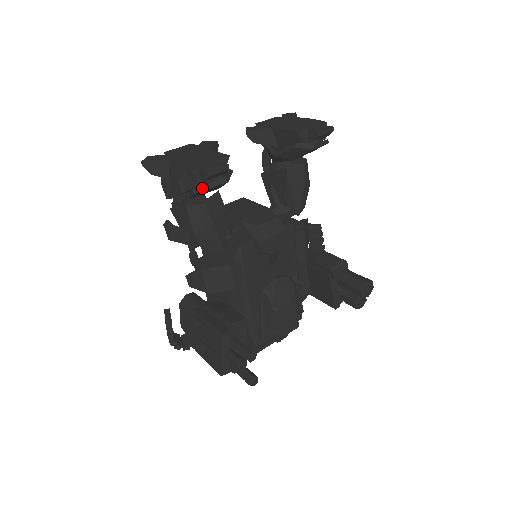
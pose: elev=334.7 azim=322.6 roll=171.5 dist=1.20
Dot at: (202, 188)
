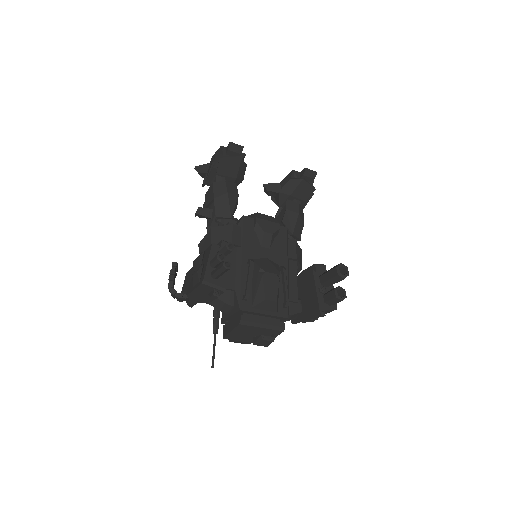
Dot at: (225, 157)
